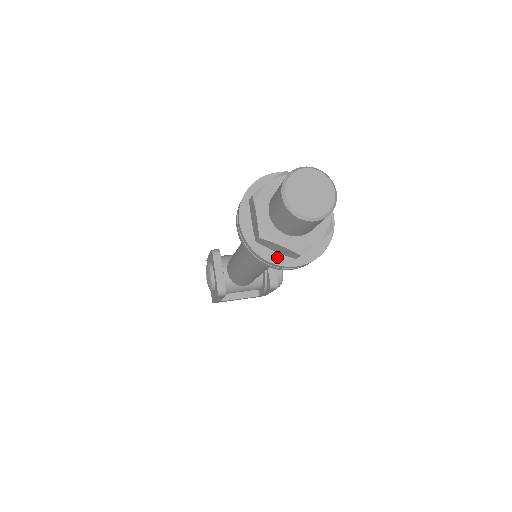
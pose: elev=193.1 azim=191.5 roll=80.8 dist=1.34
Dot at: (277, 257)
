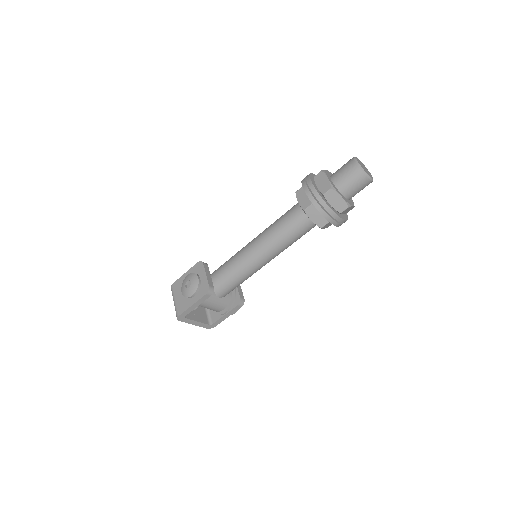
Dot at: (332, 208)
